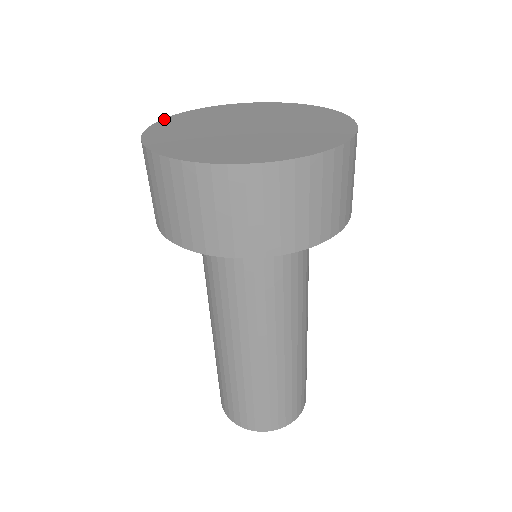
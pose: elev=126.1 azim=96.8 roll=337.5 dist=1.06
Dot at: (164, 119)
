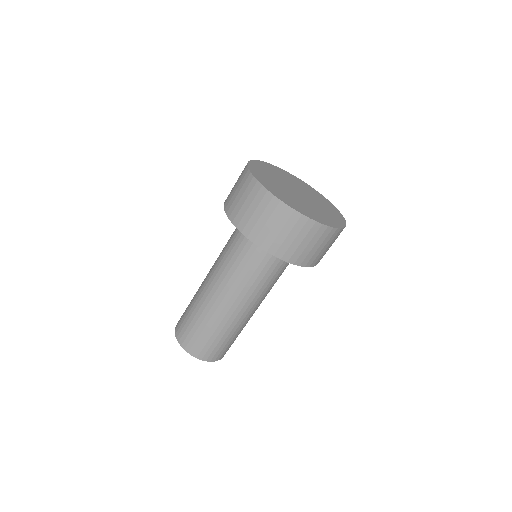
Dot at: (269, 164)
